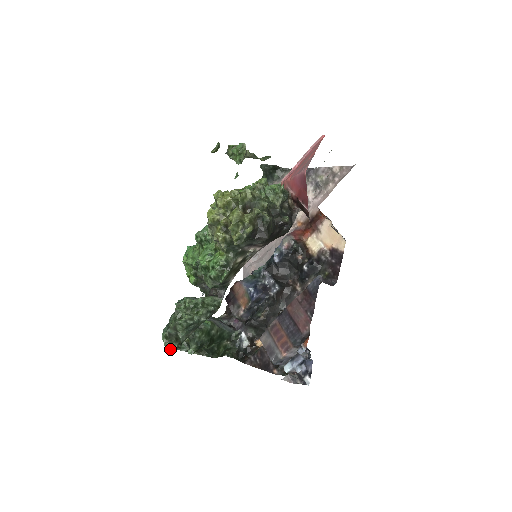
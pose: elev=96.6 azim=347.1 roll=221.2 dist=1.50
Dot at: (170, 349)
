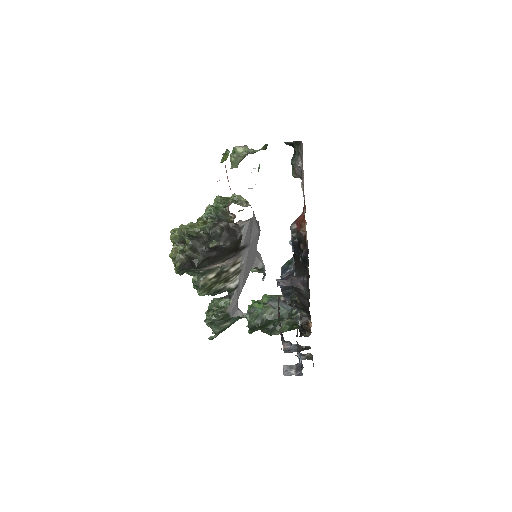
Dot at: (209, 339)
